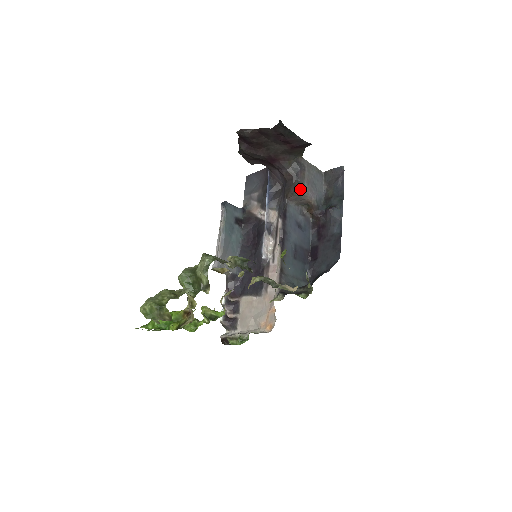
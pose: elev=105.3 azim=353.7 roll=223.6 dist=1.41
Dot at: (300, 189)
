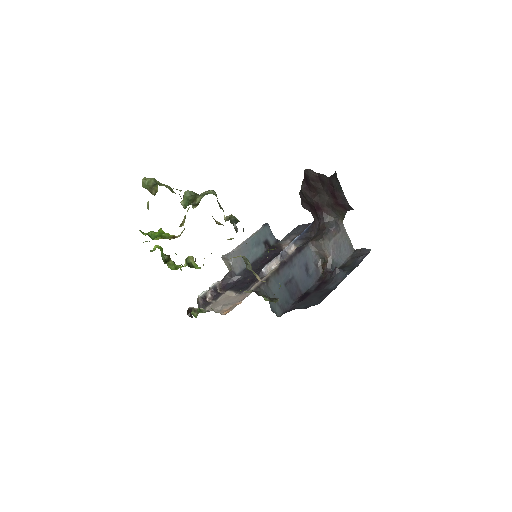
Dot at: (325, 240)
